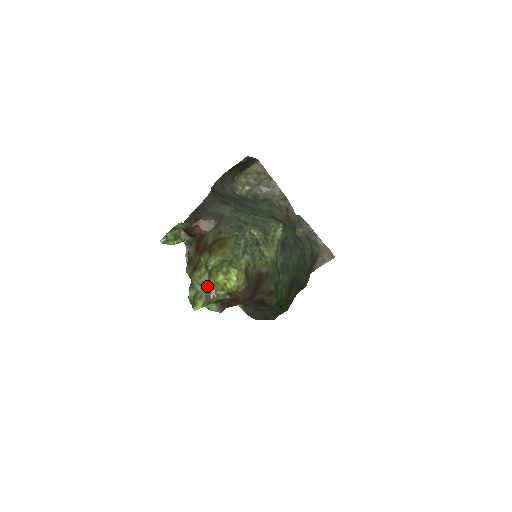
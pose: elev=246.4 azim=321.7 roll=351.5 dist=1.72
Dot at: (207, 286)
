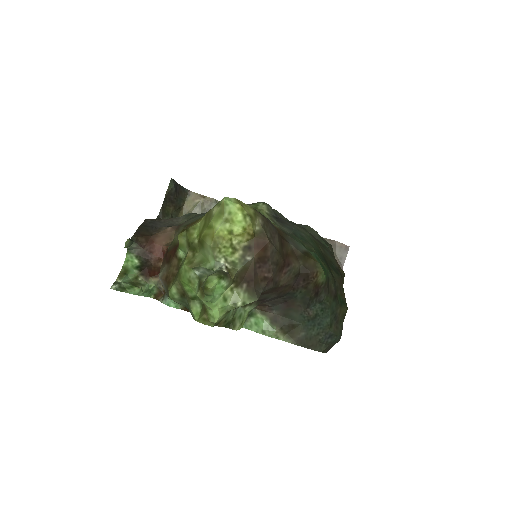
Dot at: (209, 265)
